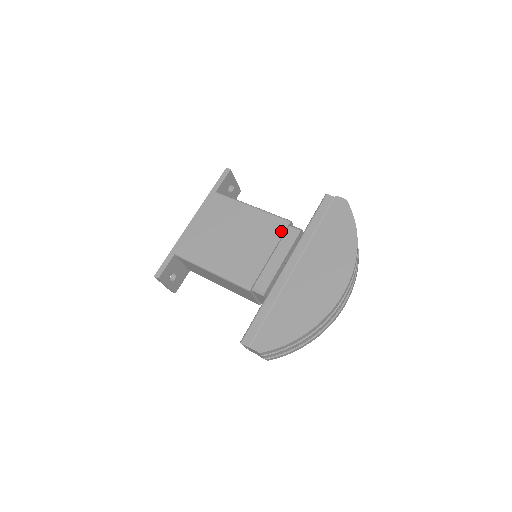
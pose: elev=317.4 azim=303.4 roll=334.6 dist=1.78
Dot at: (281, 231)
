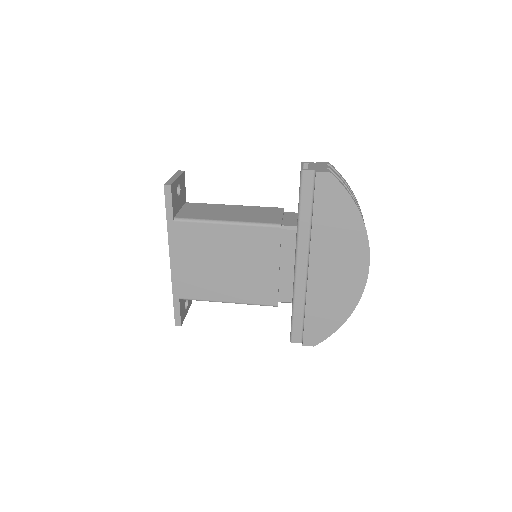
Dot at: (276, 241)
